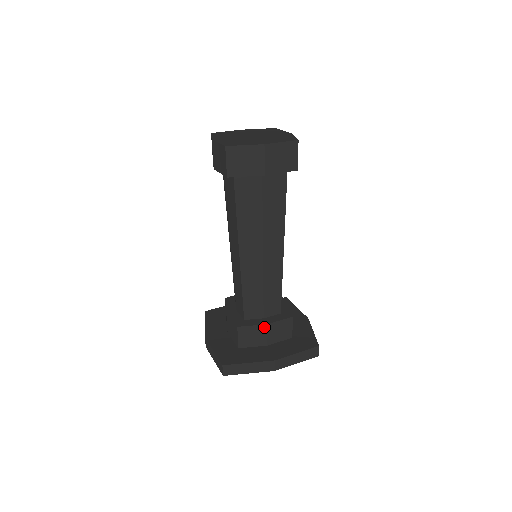
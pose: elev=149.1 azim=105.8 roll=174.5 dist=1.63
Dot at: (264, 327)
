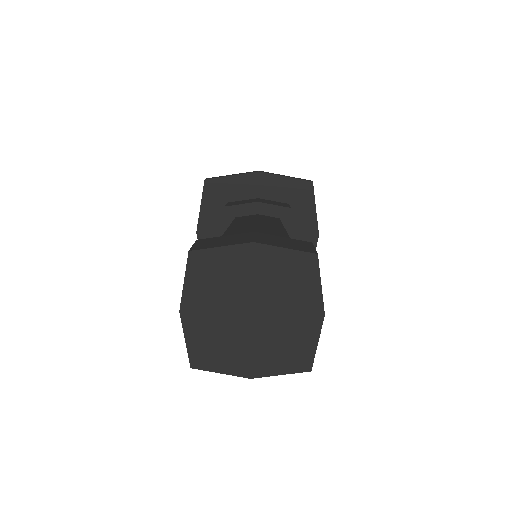
Dot at: occluded
